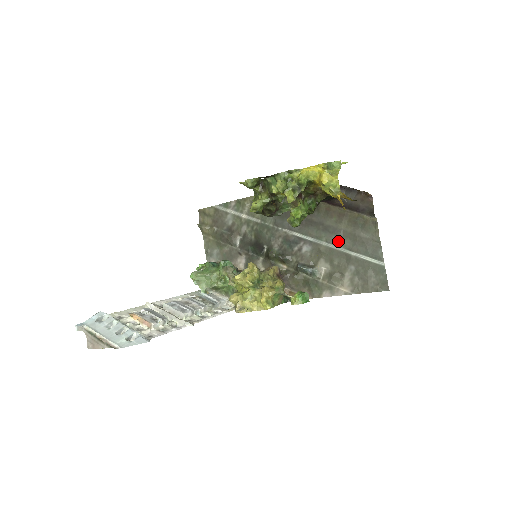
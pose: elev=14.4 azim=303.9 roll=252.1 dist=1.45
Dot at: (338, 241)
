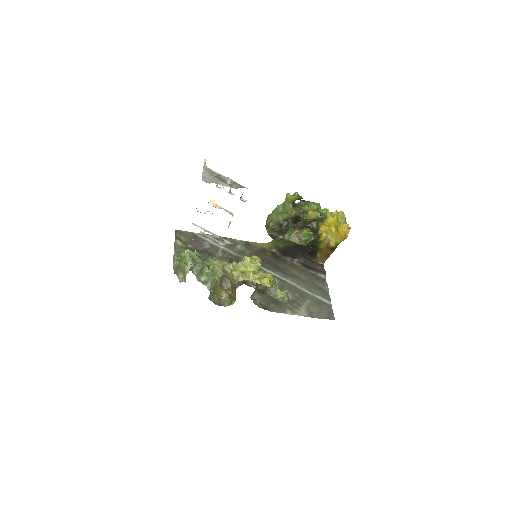
Dot at: (299, 283)
